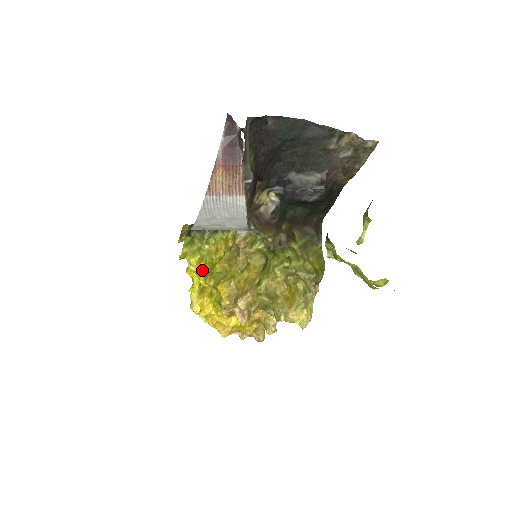
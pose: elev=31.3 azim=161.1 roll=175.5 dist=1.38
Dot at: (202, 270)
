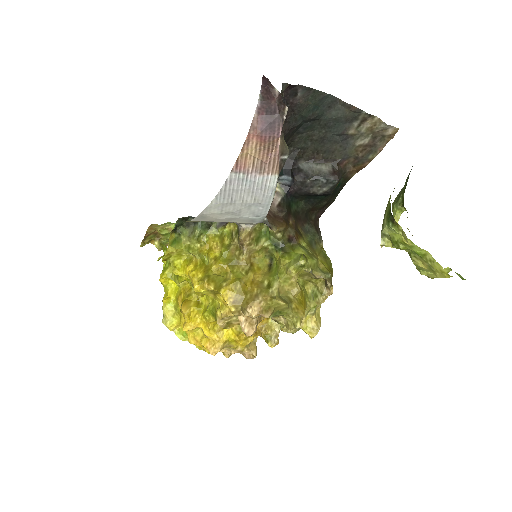
Dot at: (194, 273)
